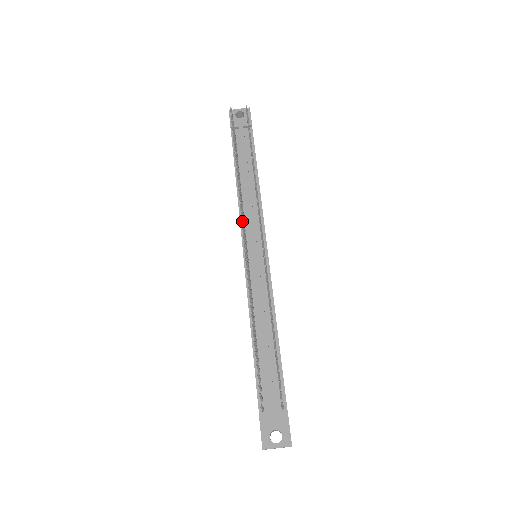
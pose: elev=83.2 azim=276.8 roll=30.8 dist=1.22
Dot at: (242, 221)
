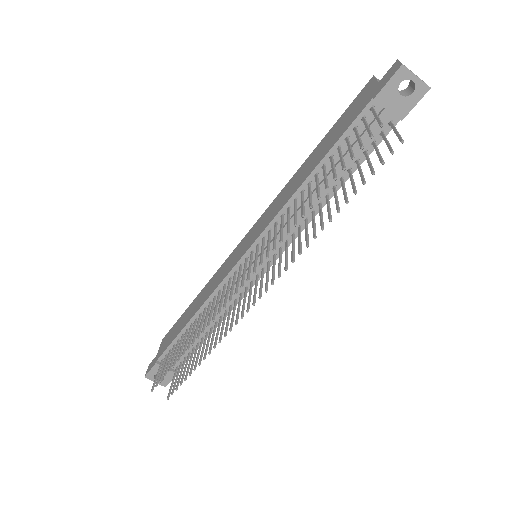
Dot at: (254, 270)
